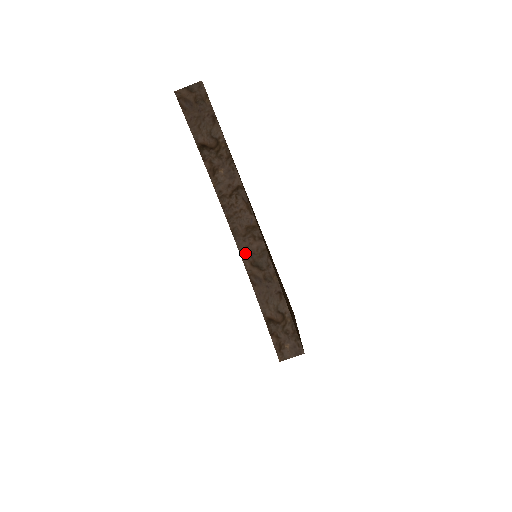
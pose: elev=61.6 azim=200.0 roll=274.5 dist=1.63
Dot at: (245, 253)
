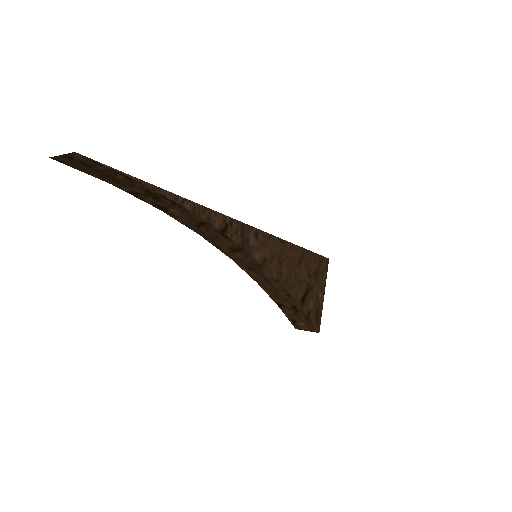
Dot at: (238, 262)
